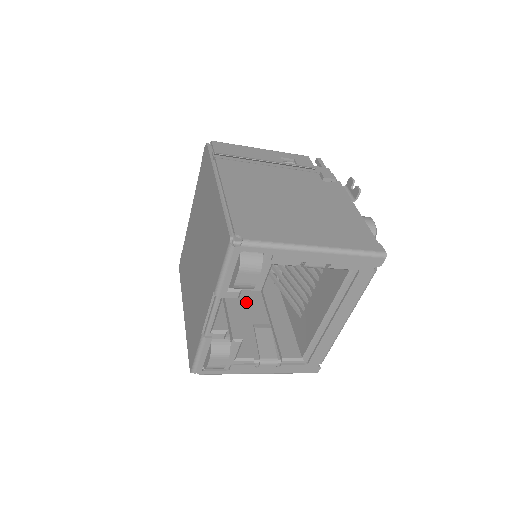
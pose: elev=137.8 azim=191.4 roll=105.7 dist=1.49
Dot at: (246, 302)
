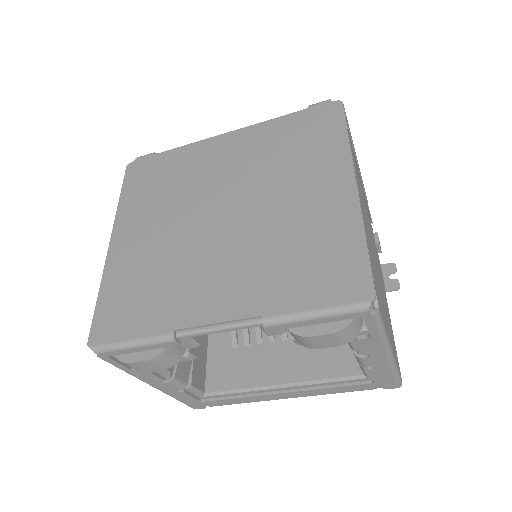
Dot at: occluded
